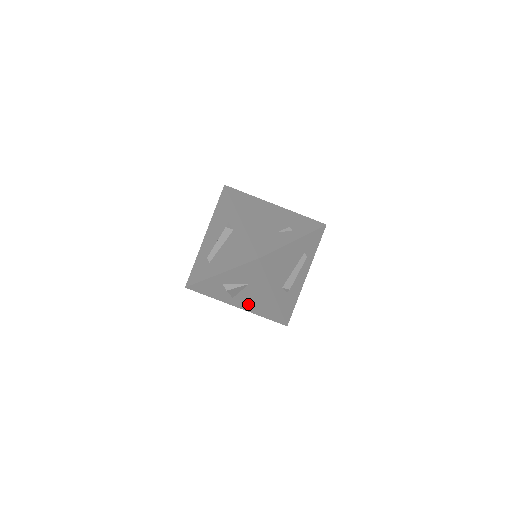
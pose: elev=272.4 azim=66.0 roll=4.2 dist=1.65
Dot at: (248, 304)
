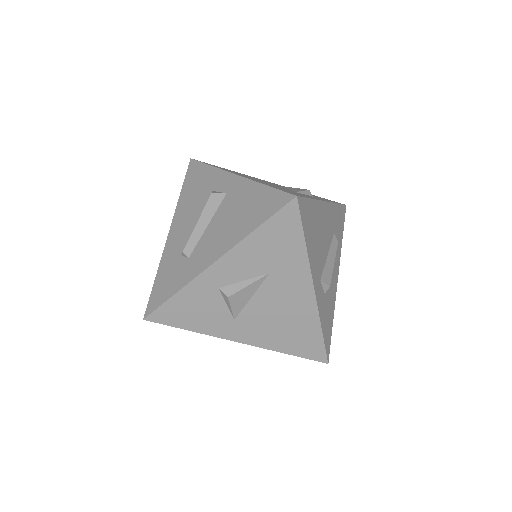
Dot at: (262, 328)
